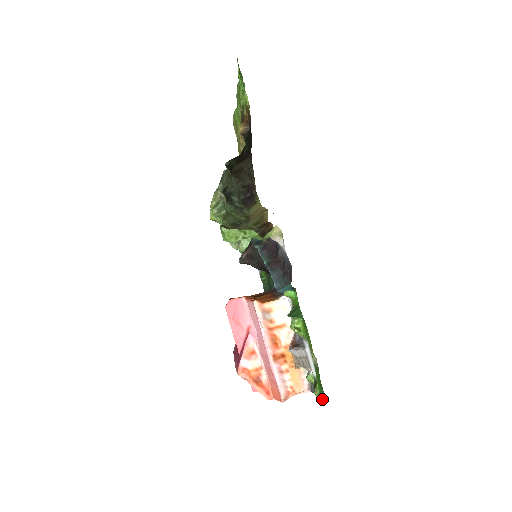
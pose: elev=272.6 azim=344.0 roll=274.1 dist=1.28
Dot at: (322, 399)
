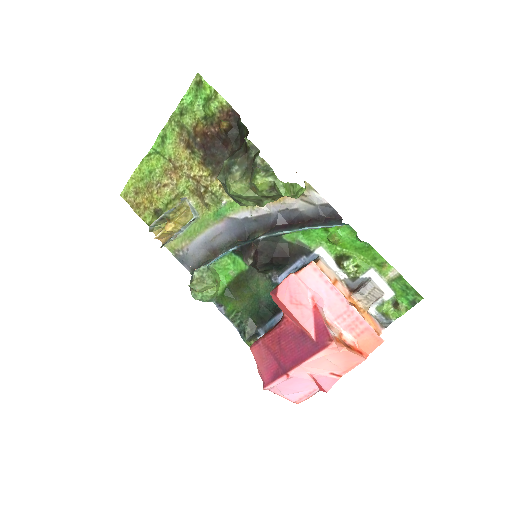
Dot at: (413, 304)
